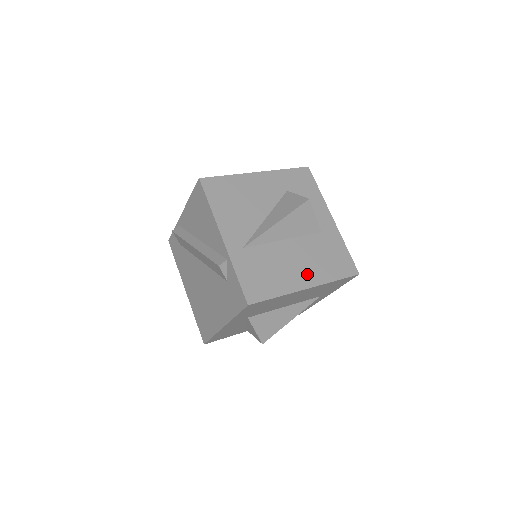
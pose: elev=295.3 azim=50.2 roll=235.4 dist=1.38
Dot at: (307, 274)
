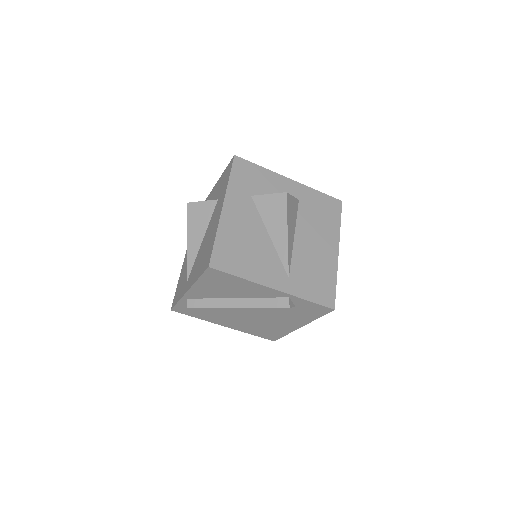
Dot at: (328, 243)
